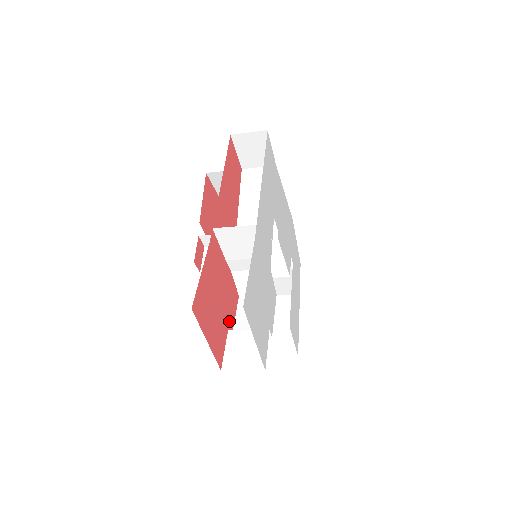
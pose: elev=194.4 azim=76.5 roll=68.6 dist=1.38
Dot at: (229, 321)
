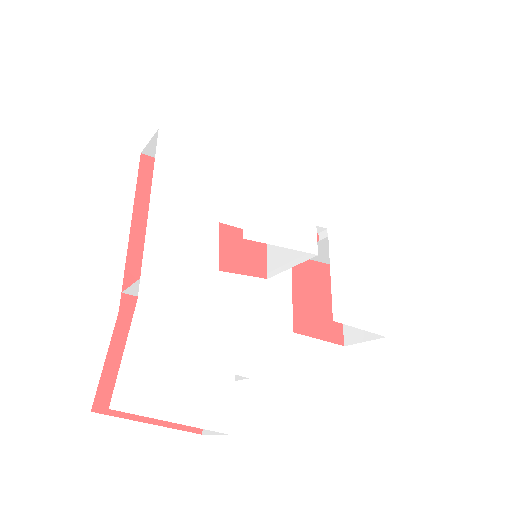
Dot at: occluded
